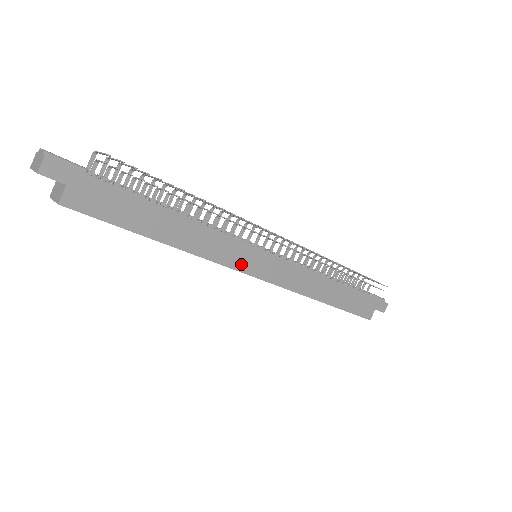
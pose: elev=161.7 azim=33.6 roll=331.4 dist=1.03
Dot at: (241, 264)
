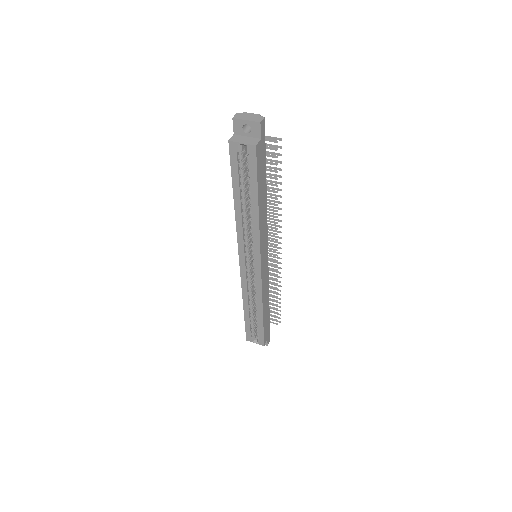
Dot at: (262, 252)
